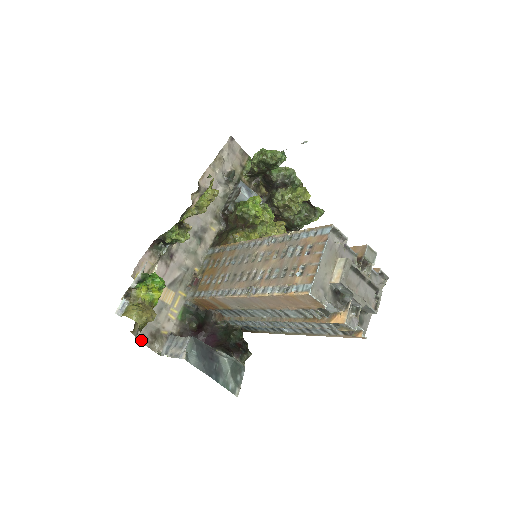
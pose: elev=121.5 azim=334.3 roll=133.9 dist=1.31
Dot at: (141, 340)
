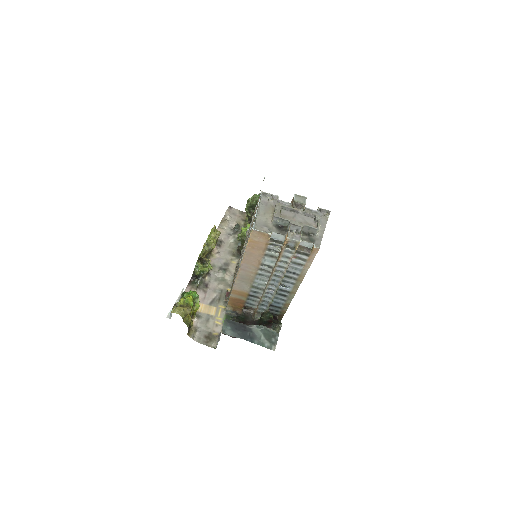
Dot at: (199, 341)
